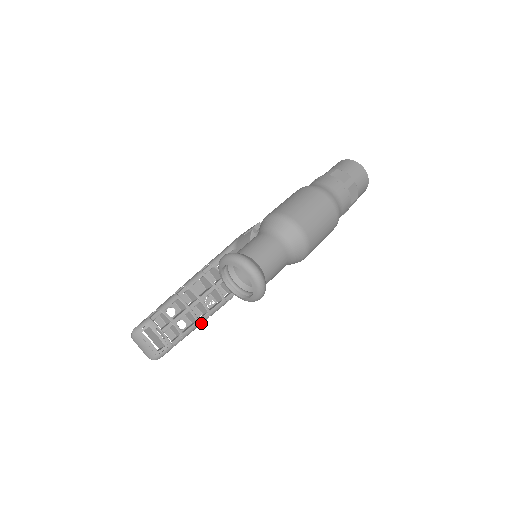
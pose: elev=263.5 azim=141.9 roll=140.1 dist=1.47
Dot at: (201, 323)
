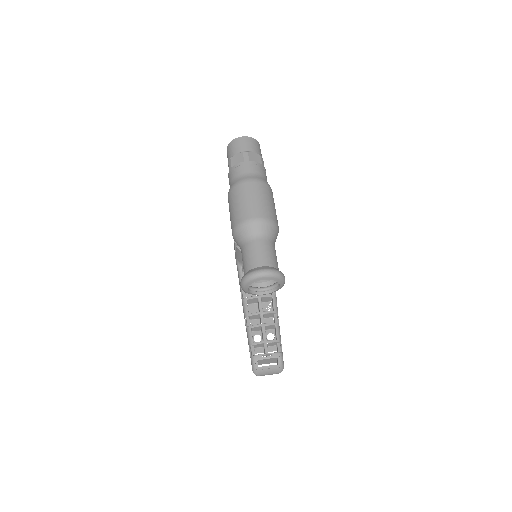
Dot at: (278, 322)
